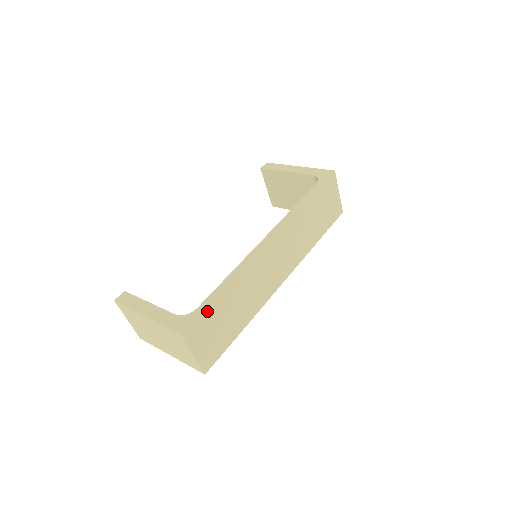
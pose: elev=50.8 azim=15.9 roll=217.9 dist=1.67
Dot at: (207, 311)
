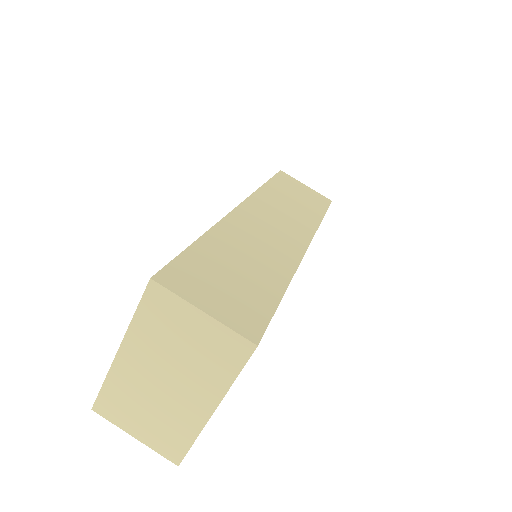
Dot at: (187, 258)
